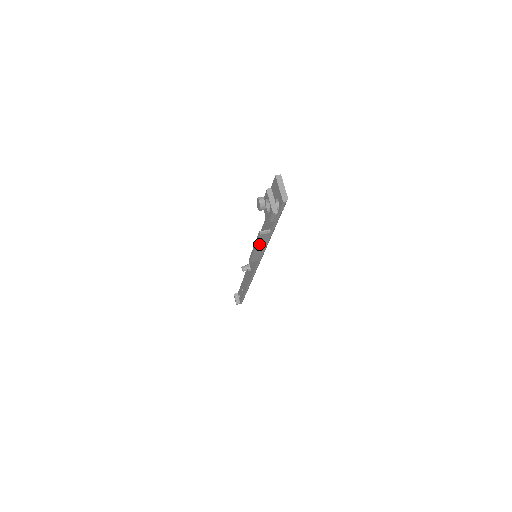
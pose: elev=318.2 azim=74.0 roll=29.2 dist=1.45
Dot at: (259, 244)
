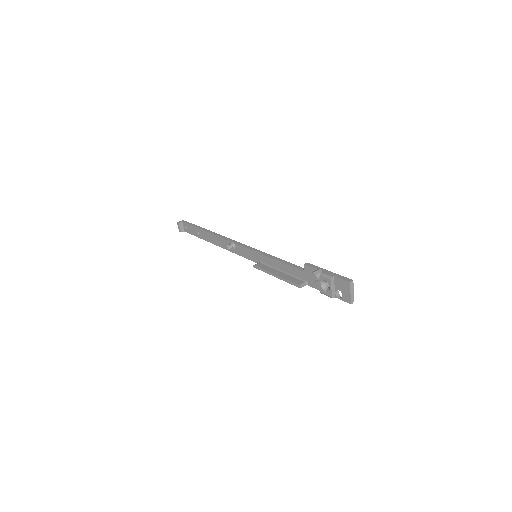
Dot at: (285, 279)
